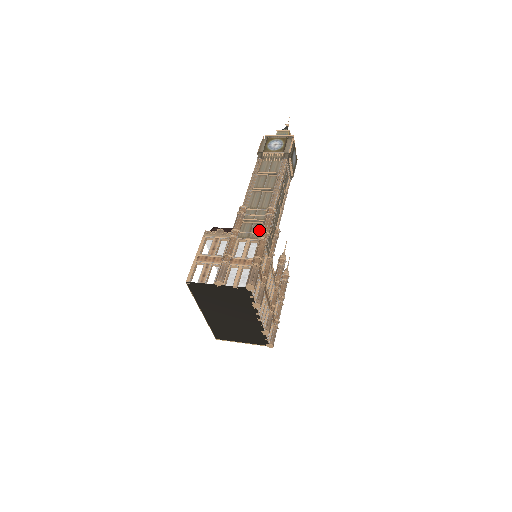
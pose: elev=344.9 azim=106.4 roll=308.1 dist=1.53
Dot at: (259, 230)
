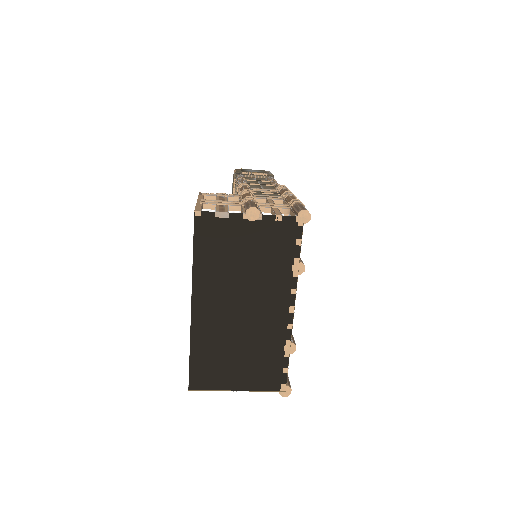
Dot at: (278, 196)
